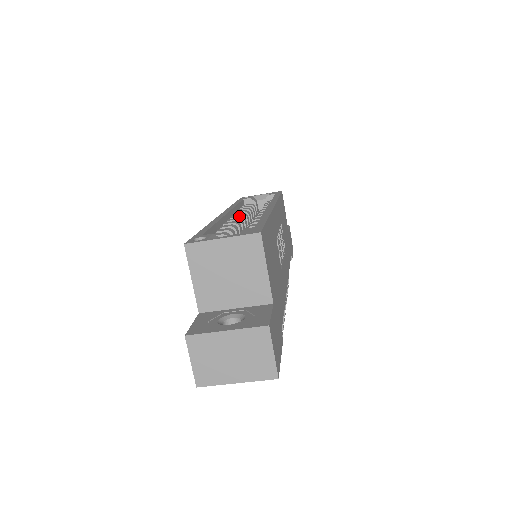
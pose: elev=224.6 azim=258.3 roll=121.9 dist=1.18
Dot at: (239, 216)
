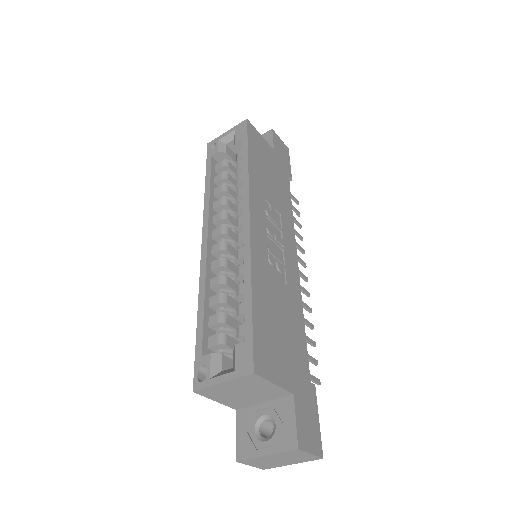
Dot at: (220, 234)
